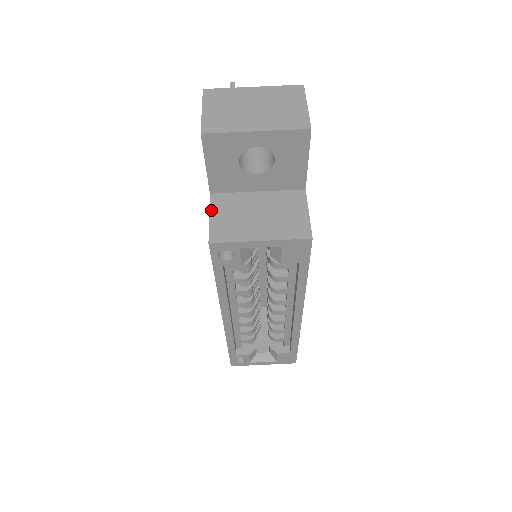
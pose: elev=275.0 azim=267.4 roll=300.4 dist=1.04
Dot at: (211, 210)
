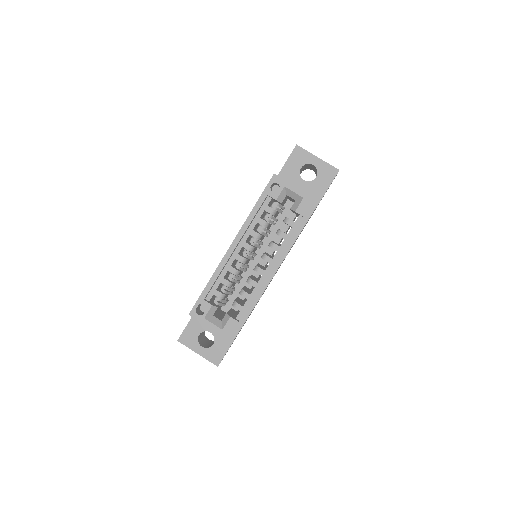
Dot at: occluded
